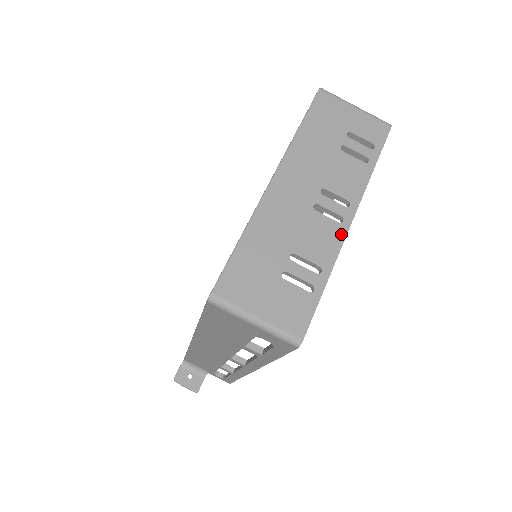
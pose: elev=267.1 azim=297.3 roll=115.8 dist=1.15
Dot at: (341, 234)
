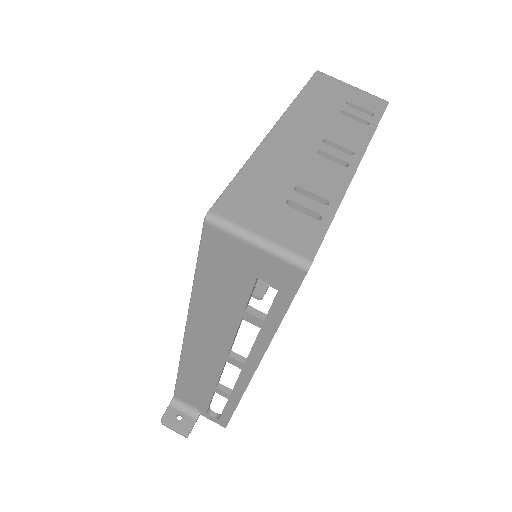
Dot at: (347, 176)
